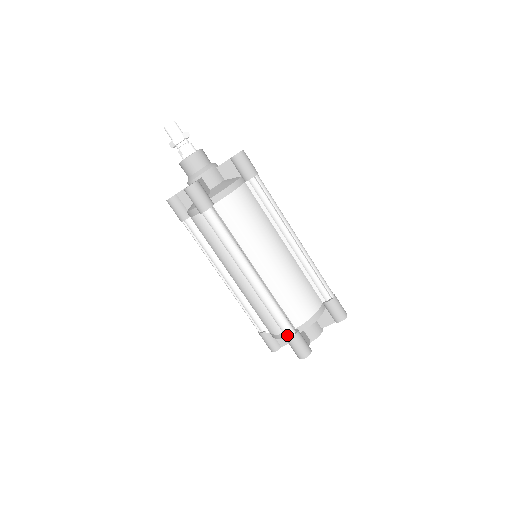
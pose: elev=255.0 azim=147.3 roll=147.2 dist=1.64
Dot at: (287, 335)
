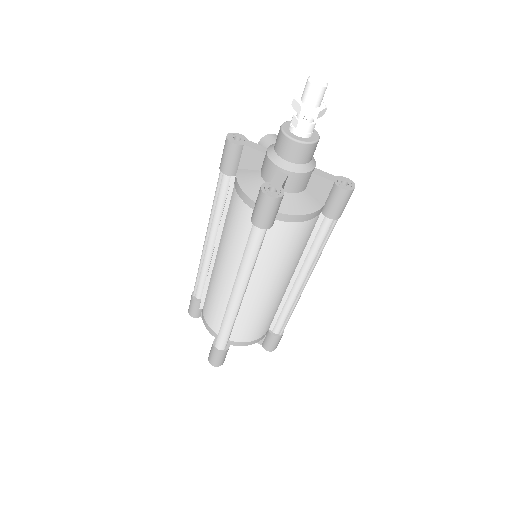
Dot at: (217, 346)
